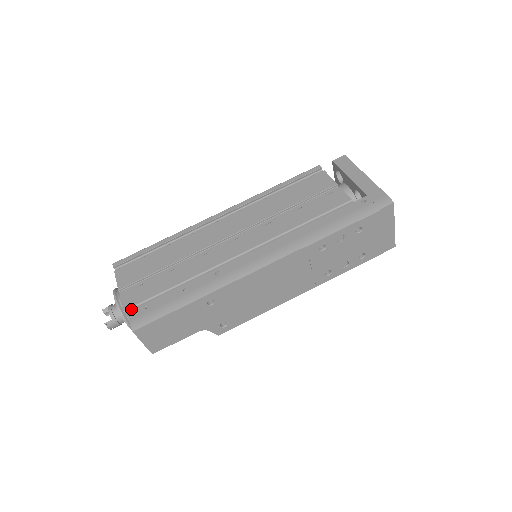
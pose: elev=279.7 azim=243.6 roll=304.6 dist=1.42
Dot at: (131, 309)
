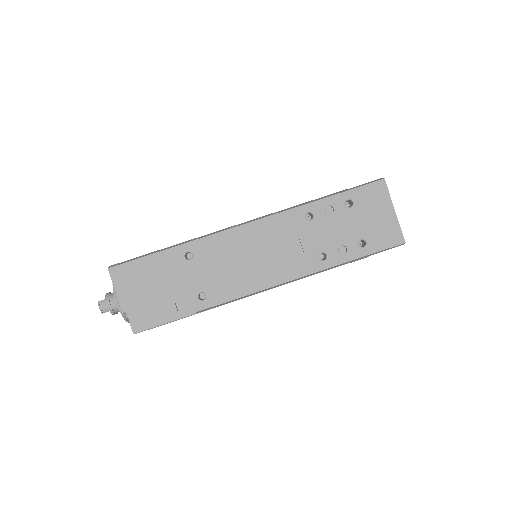
Dot at: occluded
